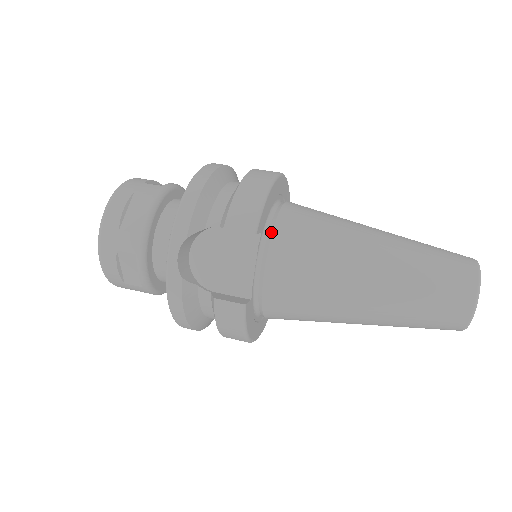
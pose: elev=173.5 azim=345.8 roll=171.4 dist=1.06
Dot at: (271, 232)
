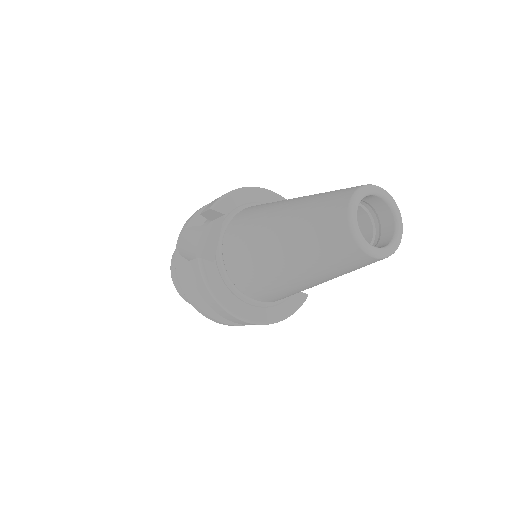
Dot at: (235, 215)
